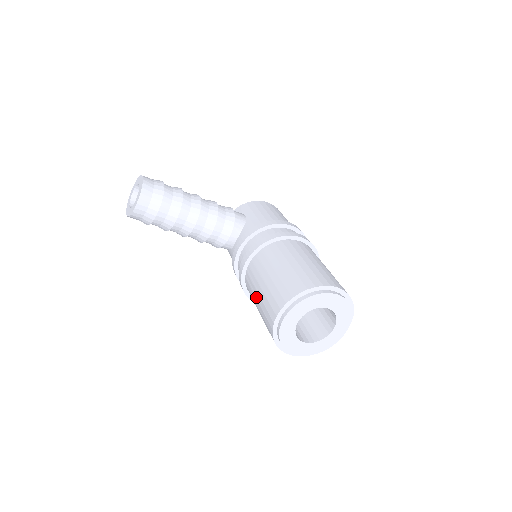
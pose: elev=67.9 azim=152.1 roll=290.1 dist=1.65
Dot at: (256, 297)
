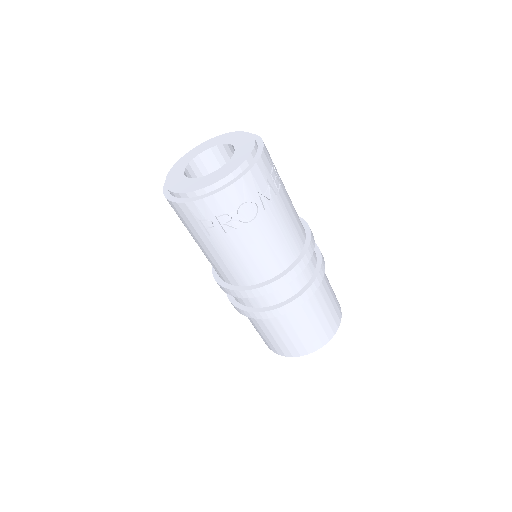
Dot at: occluded
